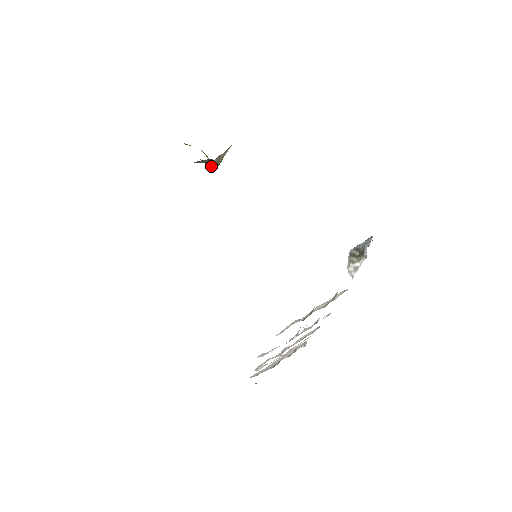
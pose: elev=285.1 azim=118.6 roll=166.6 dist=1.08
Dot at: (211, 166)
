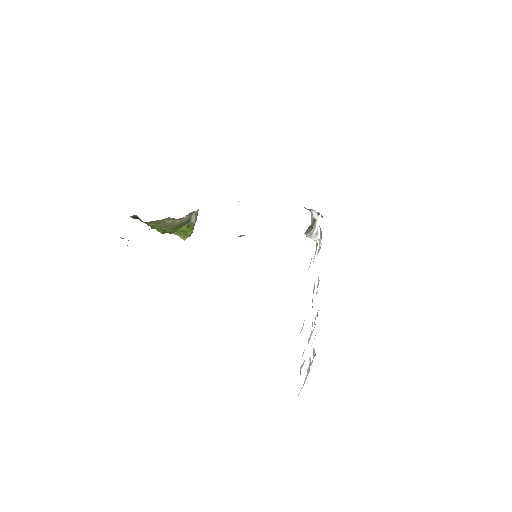
Dot at: (189, 233)
